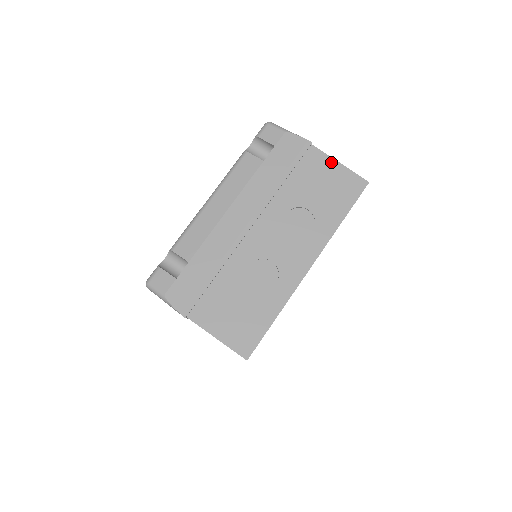
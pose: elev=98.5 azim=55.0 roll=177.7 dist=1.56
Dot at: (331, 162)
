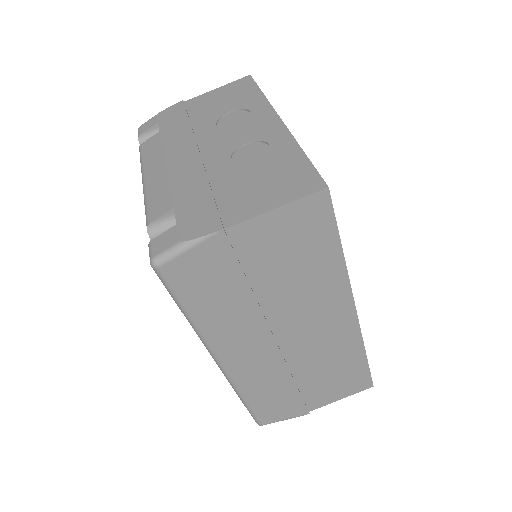
Dot at: (210, 93)
